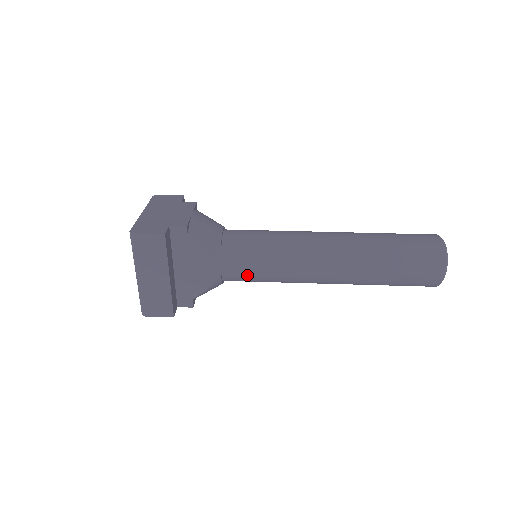
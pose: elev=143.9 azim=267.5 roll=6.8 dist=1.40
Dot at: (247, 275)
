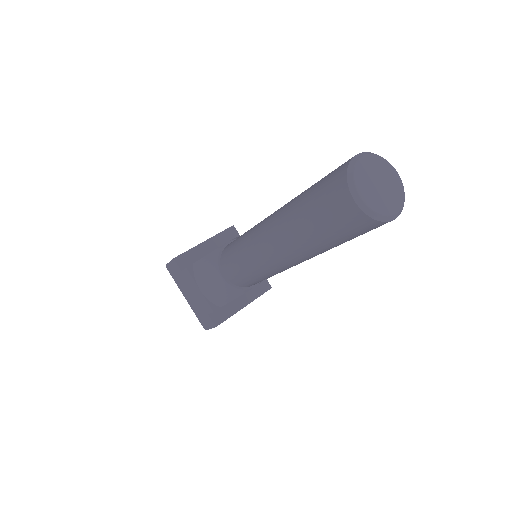
Dot at: occluded
